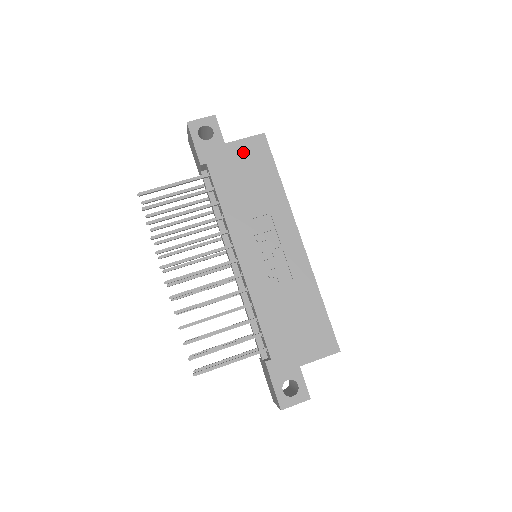
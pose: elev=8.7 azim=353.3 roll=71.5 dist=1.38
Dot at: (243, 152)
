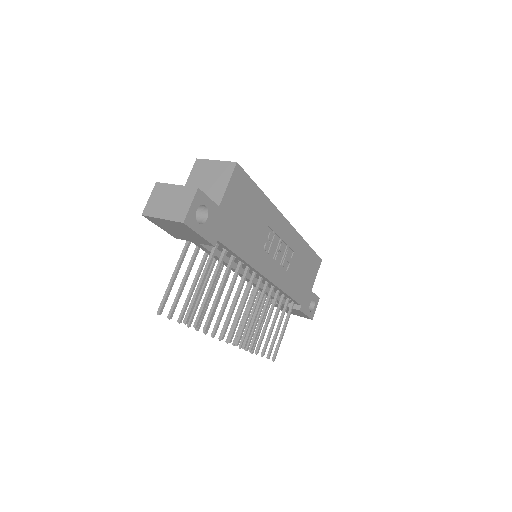
Dot at: (233, 199)
